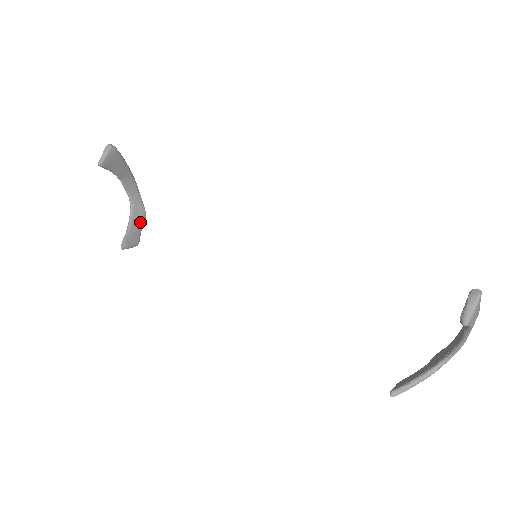
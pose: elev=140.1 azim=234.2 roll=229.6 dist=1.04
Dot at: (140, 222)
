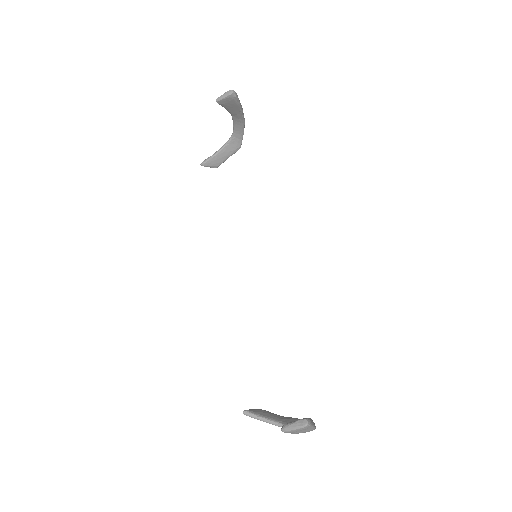
Dot at: (231, 152)
